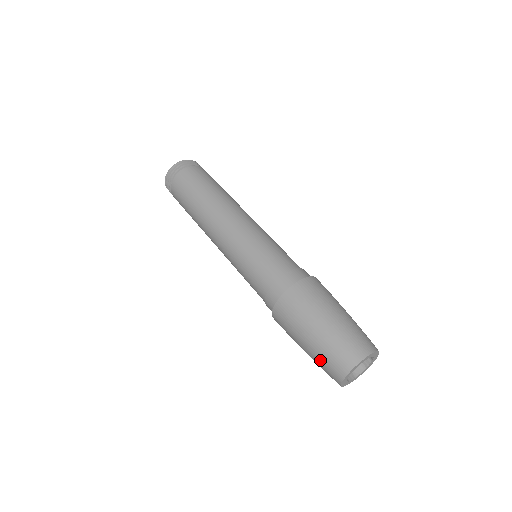
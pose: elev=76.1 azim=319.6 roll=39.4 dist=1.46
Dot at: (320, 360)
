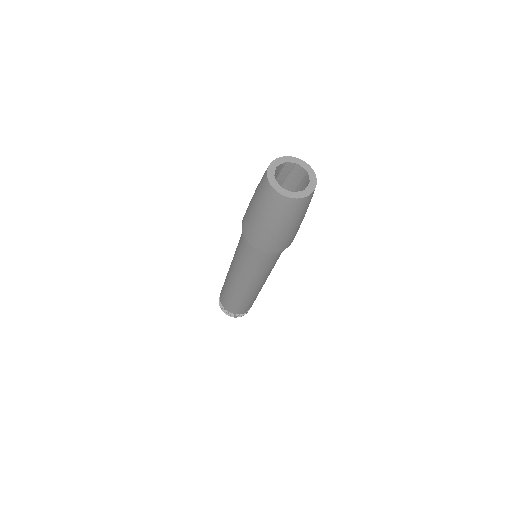
Dot at: (261, 202)
